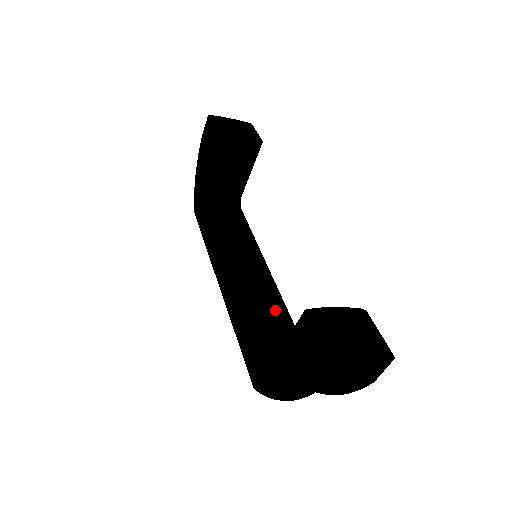
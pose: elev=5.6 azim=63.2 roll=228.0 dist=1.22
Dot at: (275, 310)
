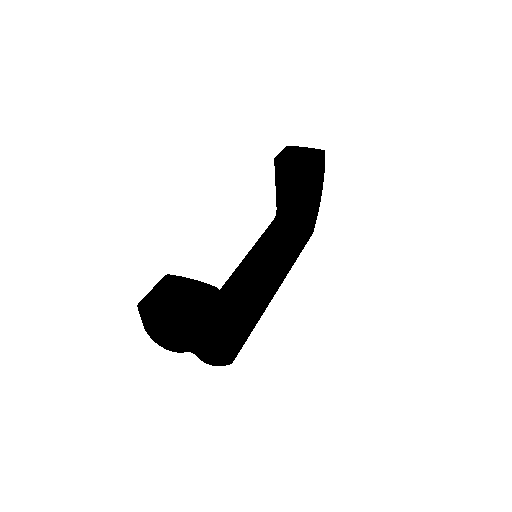
Dot at: (247, 301)
